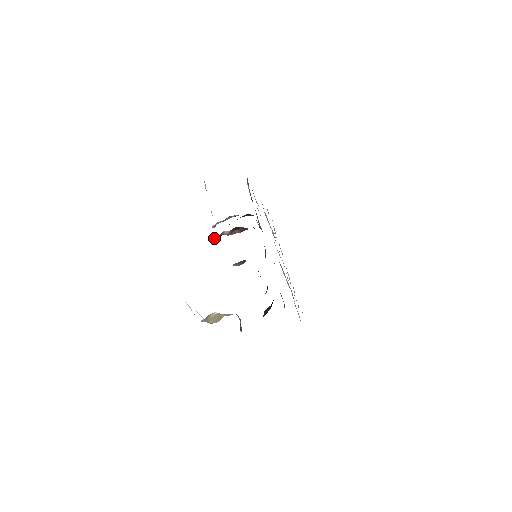
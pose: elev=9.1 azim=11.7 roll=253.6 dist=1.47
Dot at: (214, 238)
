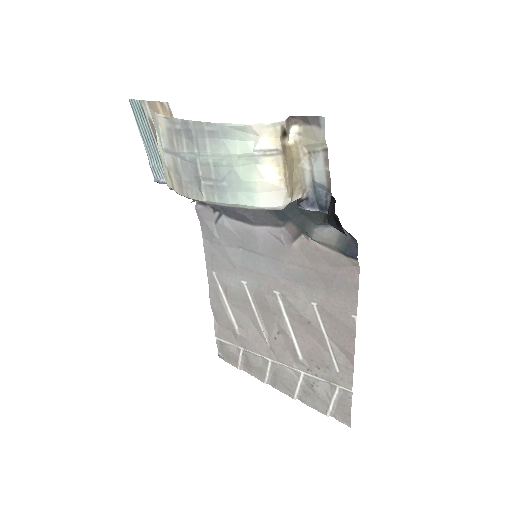
Dot at: occluded
